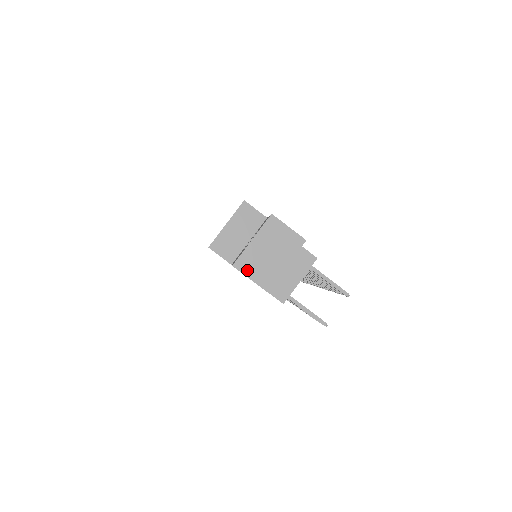
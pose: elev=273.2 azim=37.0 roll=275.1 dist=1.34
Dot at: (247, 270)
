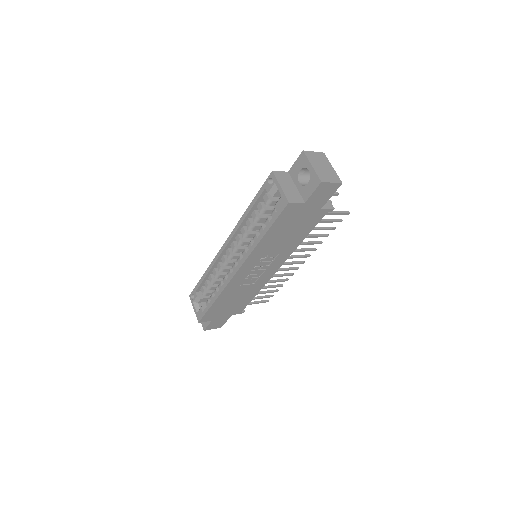
Dot at: (327, 180)
